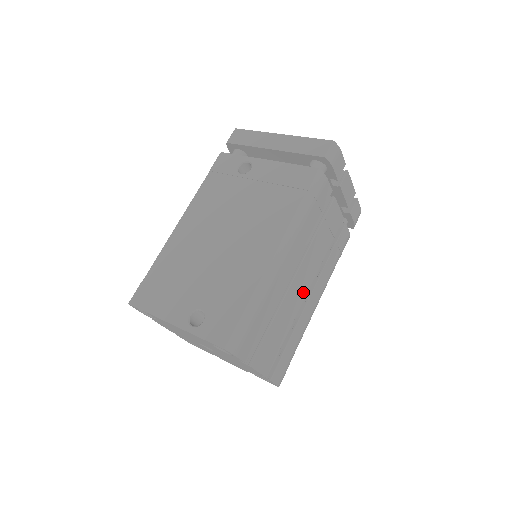
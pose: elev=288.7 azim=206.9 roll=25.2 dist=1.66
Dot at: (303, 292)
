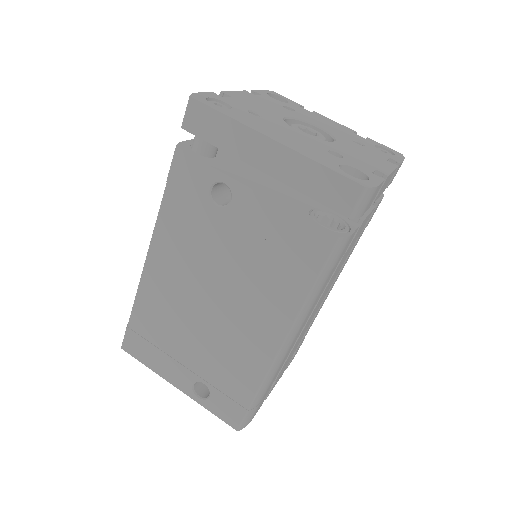
Dot at: (318, 307)
